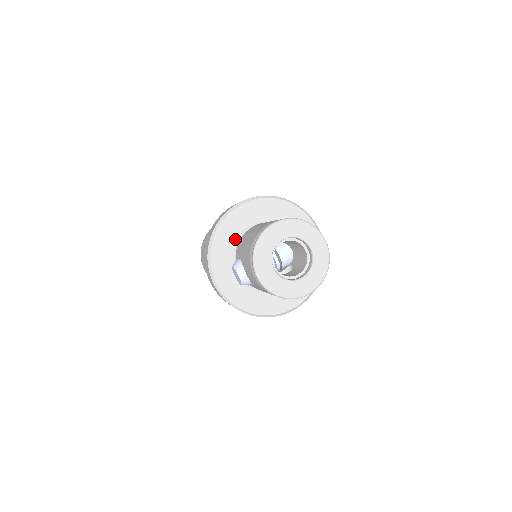
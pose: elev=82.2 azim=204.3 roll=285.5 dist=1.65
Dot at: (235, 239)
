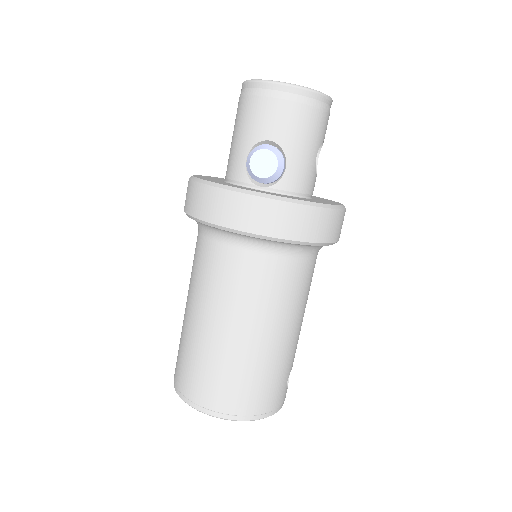
Dot at: occluded
